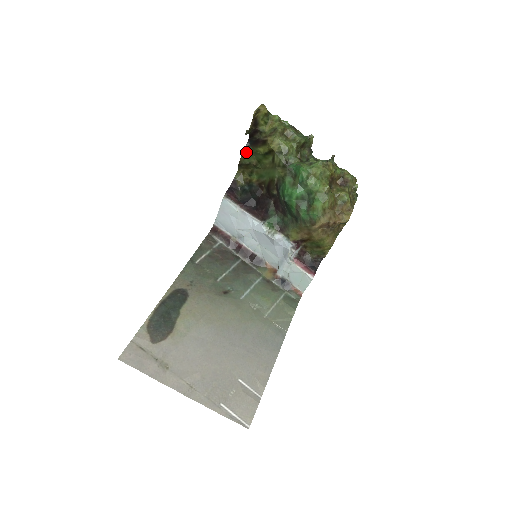
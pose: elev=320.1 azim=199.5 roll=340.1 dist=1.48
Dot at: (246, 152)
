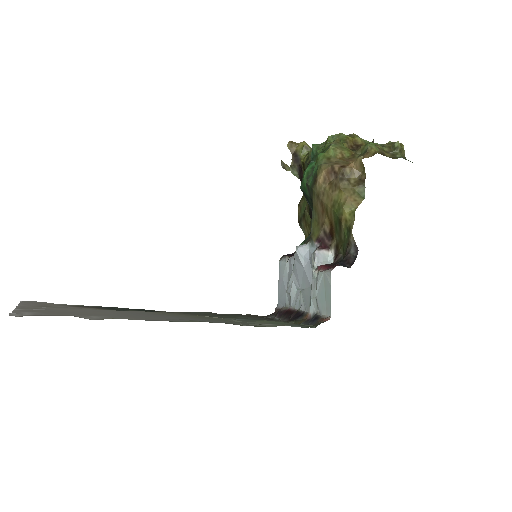
Dot at: (300, 201)
